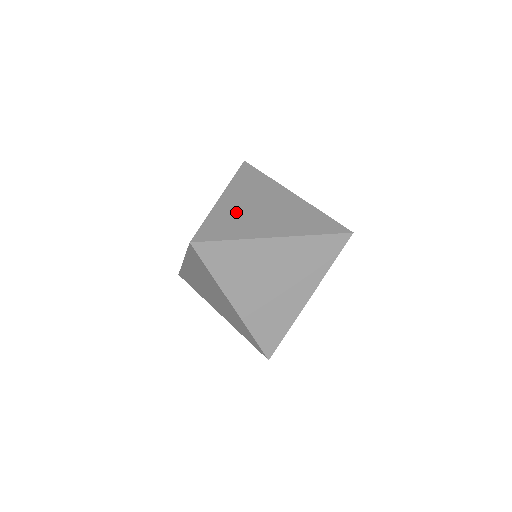
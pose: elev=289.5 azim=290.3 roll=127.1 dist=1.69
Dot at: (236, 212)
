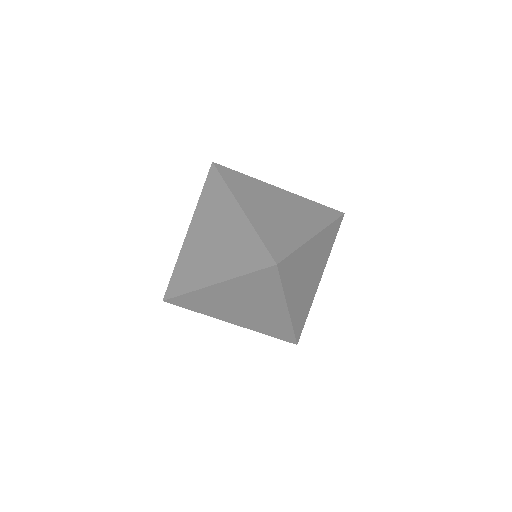
Dot at: occluded
